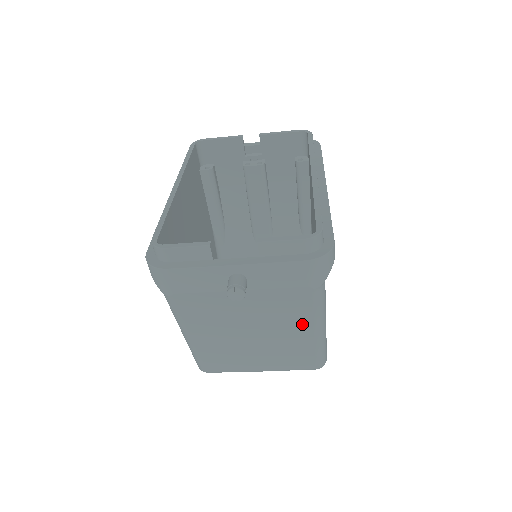
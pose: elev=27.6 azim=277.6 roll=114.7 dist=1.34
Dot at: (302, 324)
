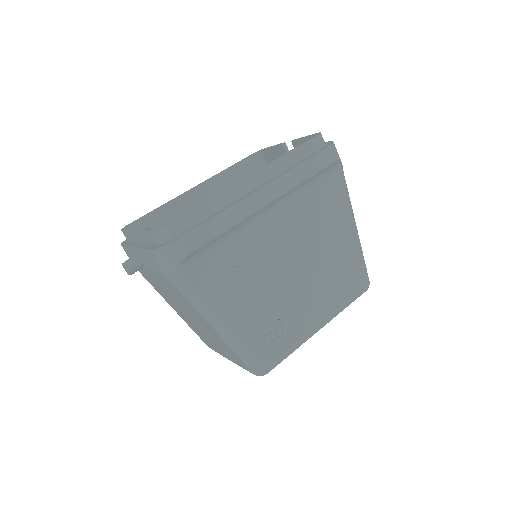
Dot at: (198, 315)
